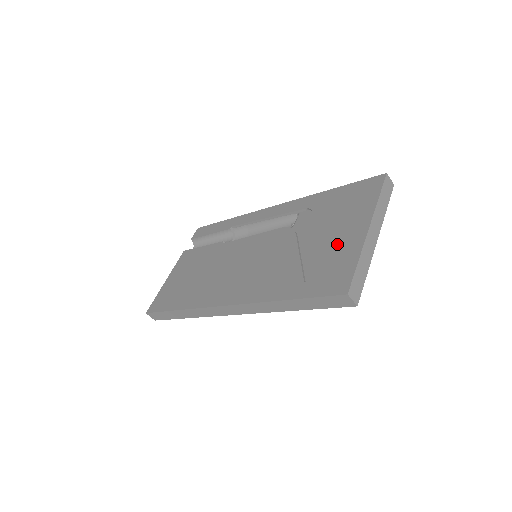
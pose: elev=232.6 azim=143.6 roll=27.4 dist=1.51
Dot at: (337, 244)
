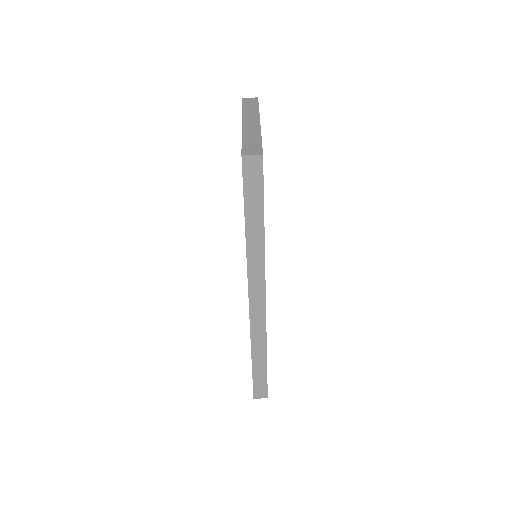
Dot at: occluded
